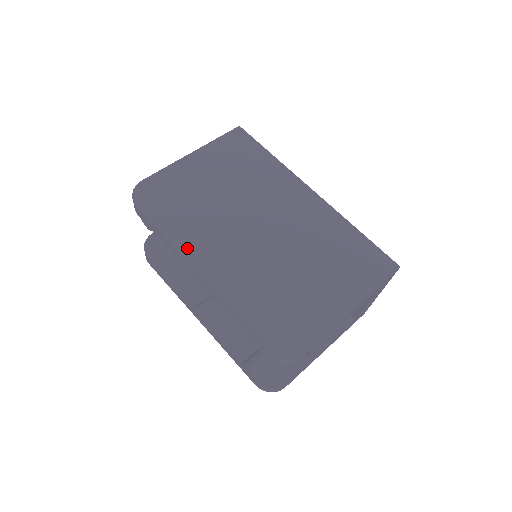
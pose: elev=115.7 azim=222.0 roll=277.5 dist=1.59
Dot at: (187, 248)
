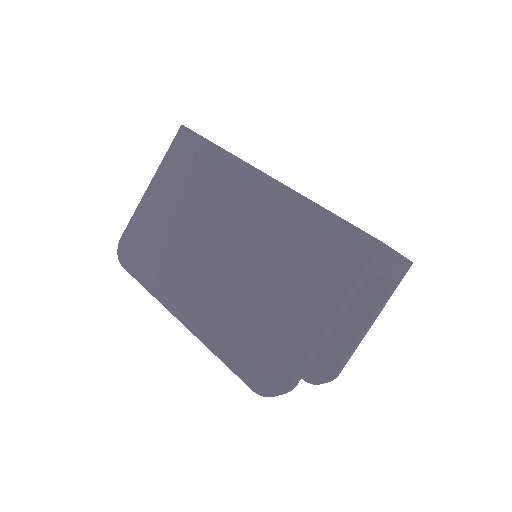
Dot at: (167, 298)
